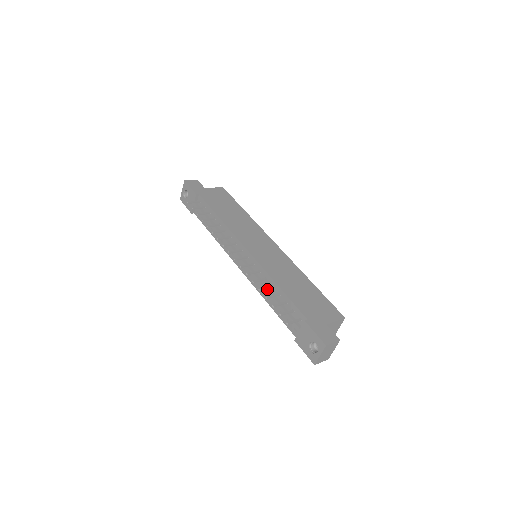
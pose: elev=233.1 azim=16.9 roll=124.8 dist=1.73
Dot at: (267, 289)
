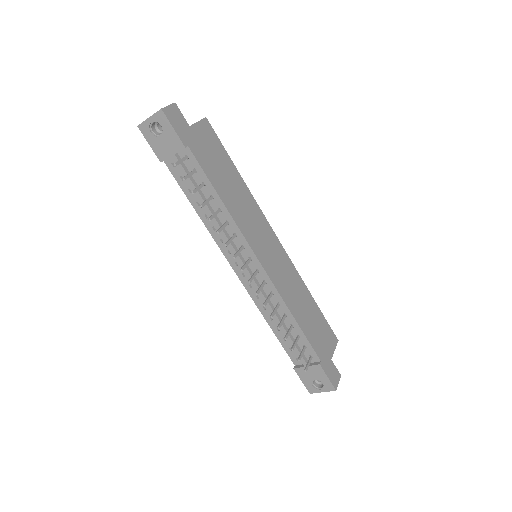
Dot at: (277, 316)
